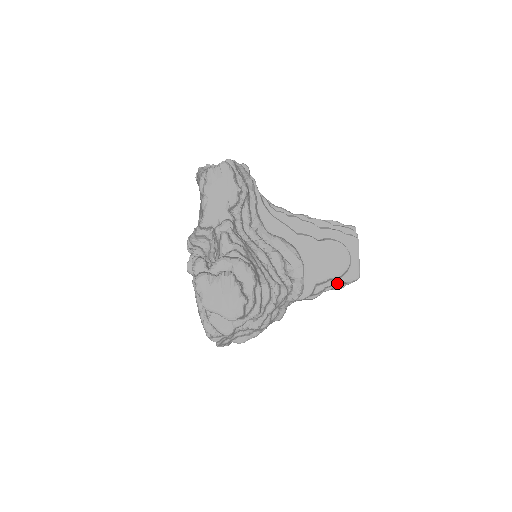
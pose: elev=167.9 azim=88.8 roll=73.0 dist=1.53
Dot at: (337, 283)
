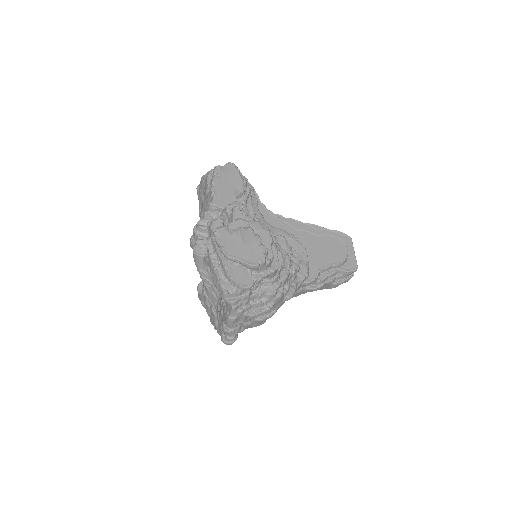
Dot at: (337, 275)
